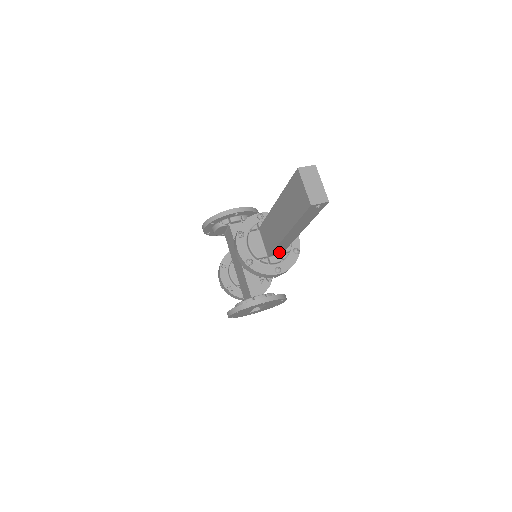
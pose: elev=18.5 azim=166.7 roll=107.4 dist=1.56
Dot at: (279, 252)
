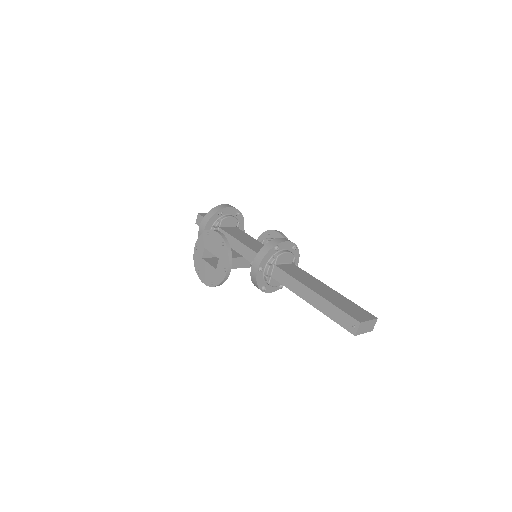
Dot at: occluded
